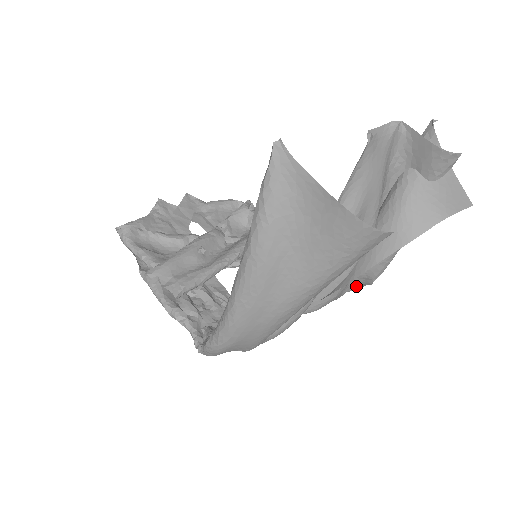
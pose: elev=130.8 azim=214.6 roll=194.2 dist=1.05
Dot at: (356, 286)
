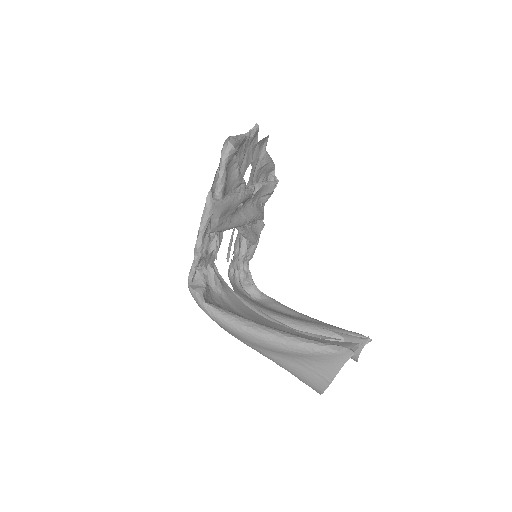
Dot at: occluded
